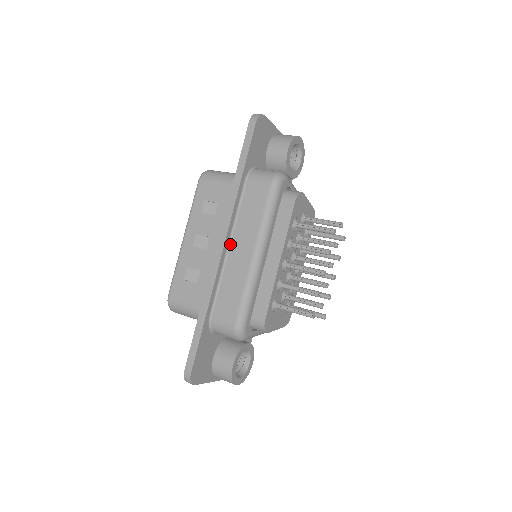
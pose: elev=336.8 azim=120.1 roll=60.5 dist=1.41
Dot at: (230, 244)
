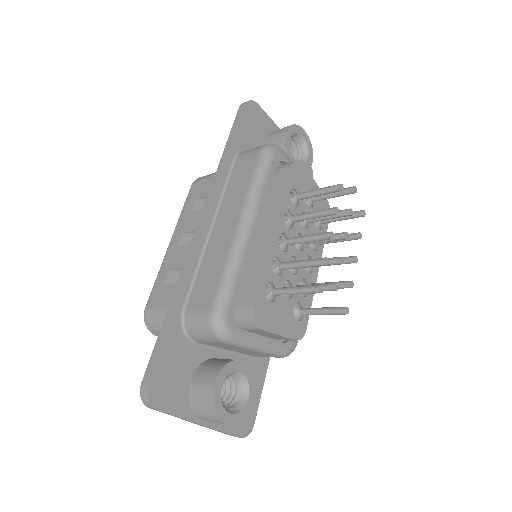
Dot at: (214, 224)
